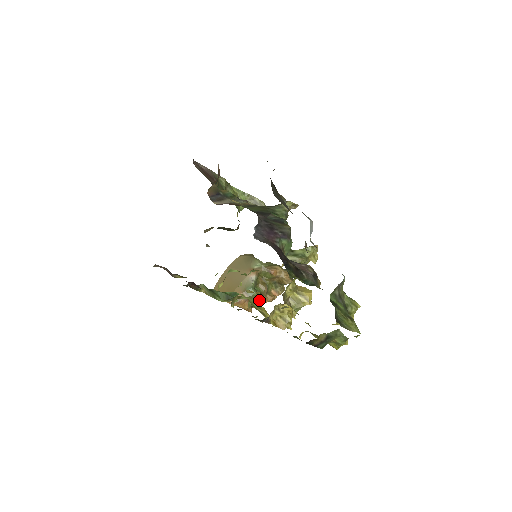
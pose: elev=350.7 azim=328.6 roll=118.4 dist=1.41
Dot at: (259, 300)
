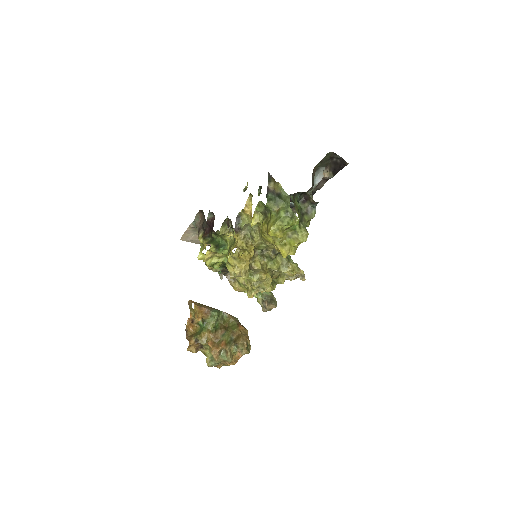
Dot at: (208, 337)
